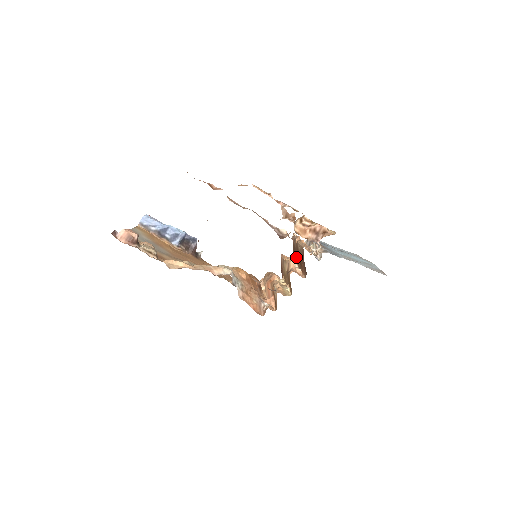
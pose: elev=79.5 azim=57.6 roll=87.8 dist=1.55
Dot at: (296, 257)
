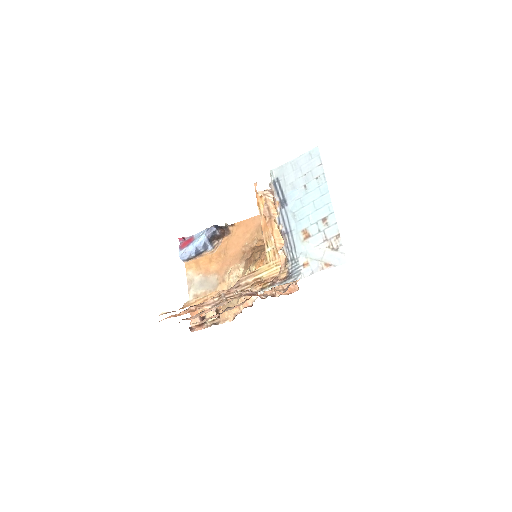
Dot at: occluded
